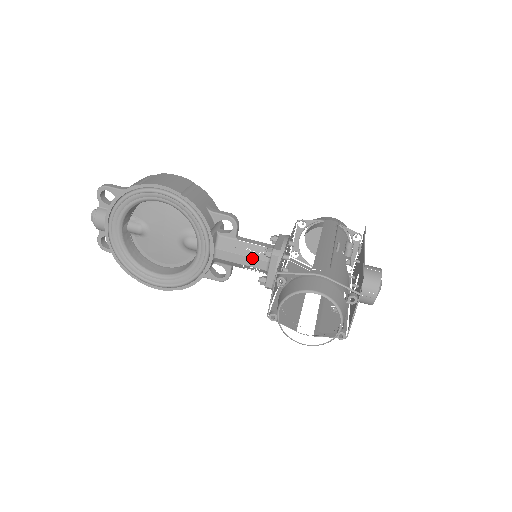
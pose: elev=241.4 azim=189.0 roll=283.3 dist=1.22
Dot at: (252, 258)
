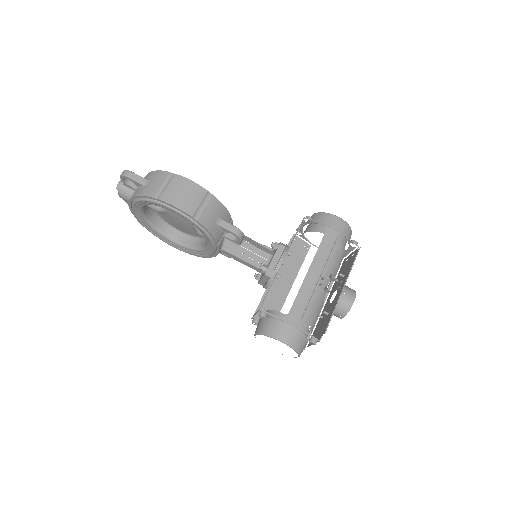
Dot at: (250, 264)
